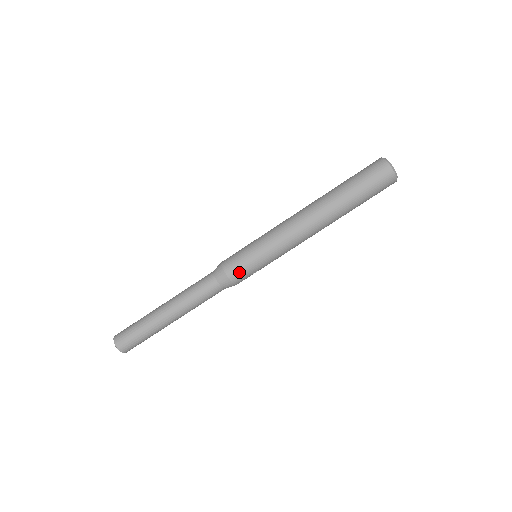
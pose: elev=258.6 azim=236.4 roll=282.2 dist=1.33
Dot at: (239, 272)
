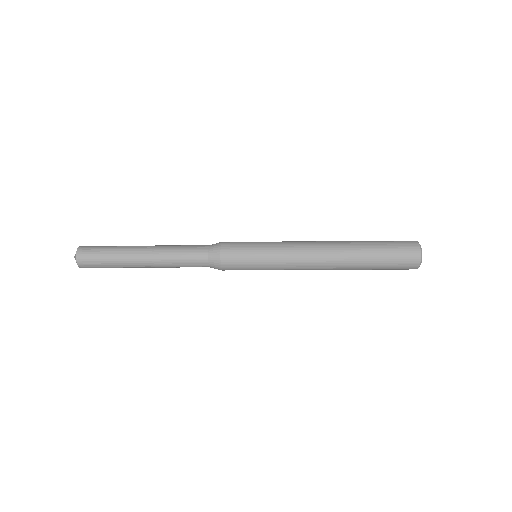
Dot at: occluded
